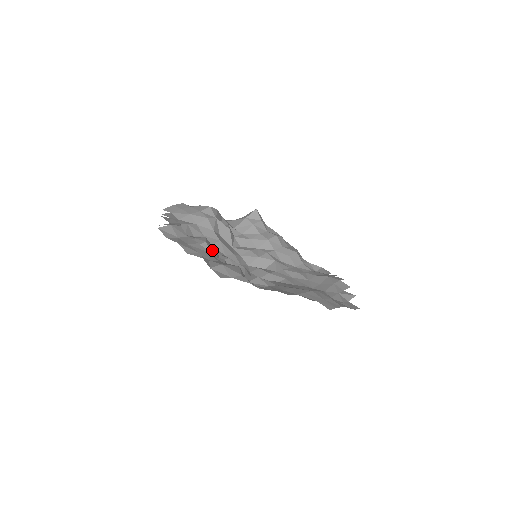
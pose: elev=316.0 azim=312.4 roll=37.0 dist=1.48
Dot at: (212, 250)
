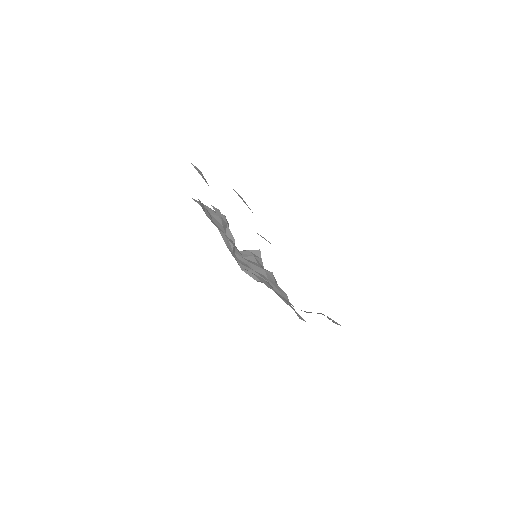
Dot at: occluded
